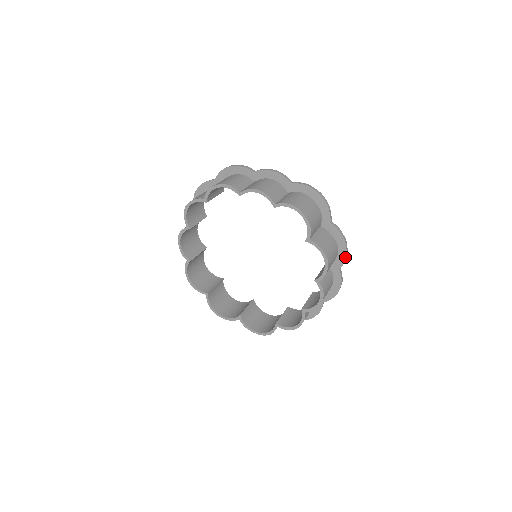
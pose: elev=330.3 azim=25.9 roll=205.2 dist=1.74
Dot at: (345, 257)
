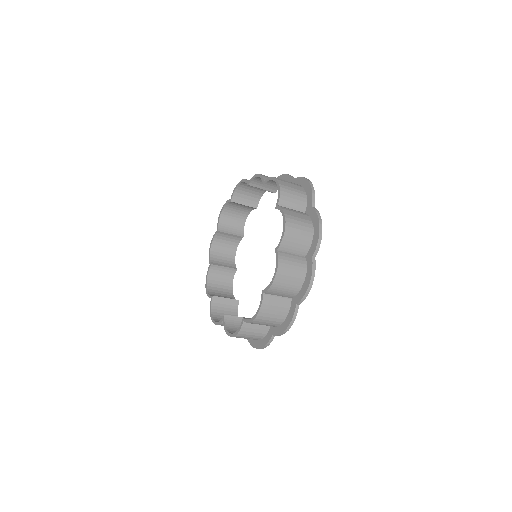
Dot at: (317, 240)
